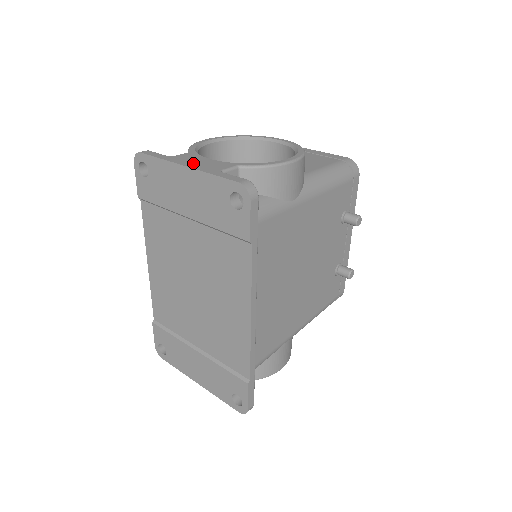
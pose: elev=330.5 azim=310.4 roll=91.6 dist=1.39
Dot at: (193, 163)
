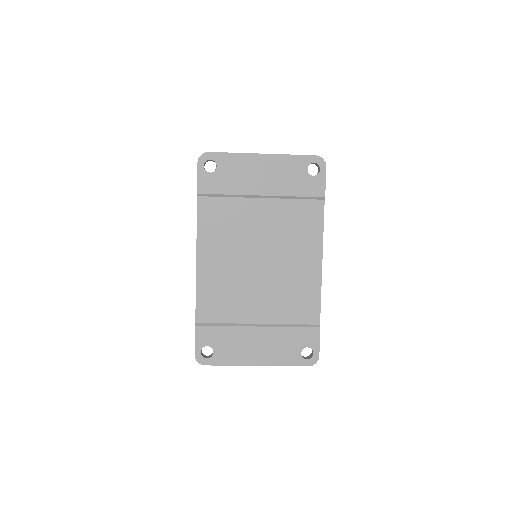
Dot at: occluded
